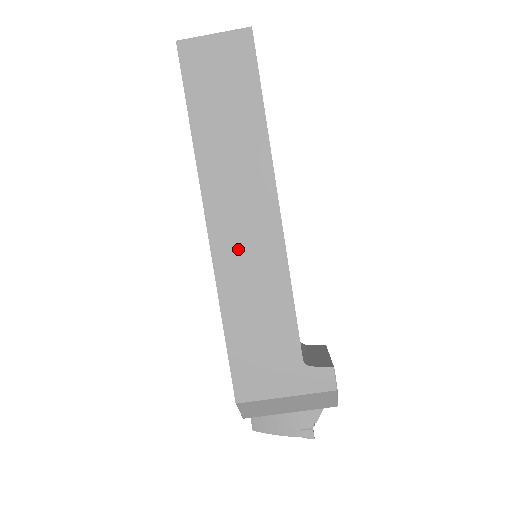
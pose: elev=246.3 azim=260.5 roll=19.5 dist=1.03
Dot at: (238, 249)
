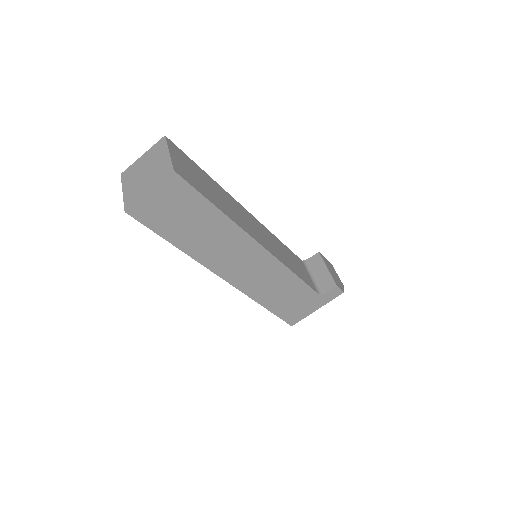
Dot at: (251, 278)
